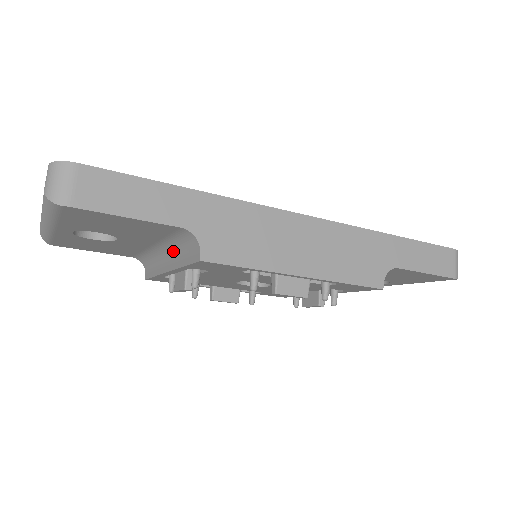
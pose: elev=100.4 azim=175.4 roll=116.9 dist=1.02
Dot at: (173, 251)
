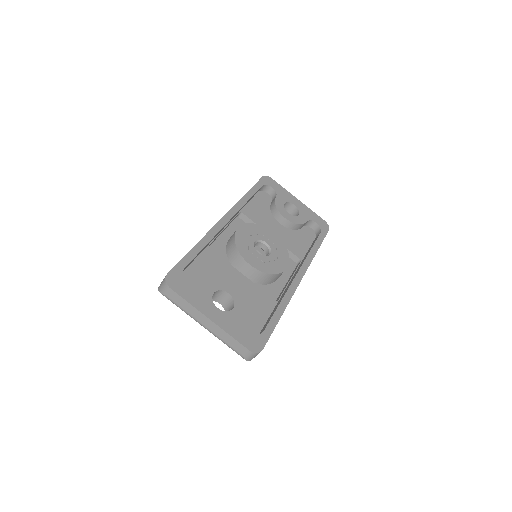
Dot at: occluded
